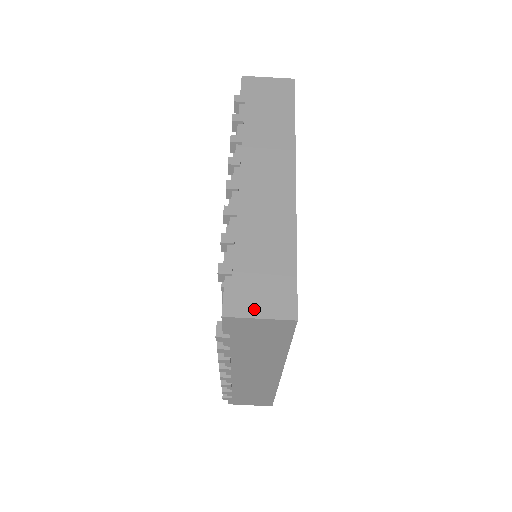
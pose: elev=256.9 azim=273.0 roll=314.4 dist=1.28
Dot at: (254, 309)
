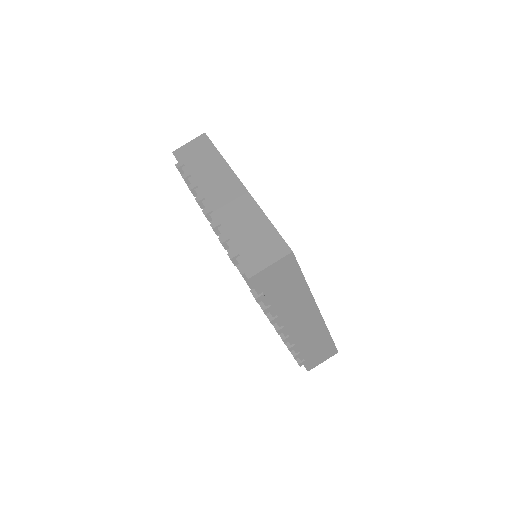
Dot at: (264, 263)
